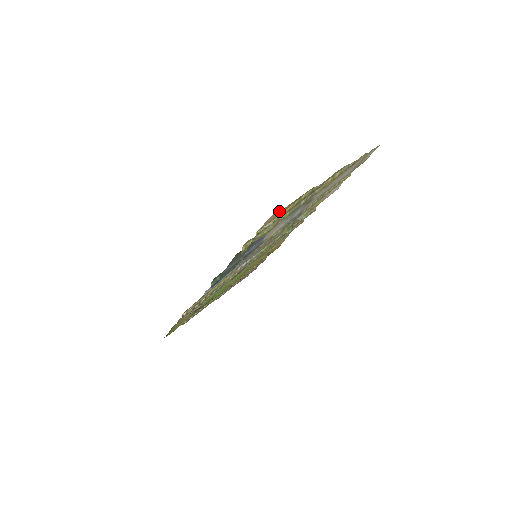
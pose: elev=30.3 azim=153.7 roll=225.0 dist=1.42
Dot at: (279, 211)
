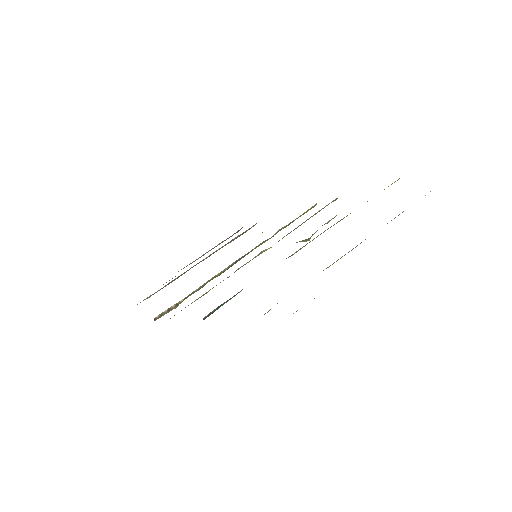
Dot at: occluded
